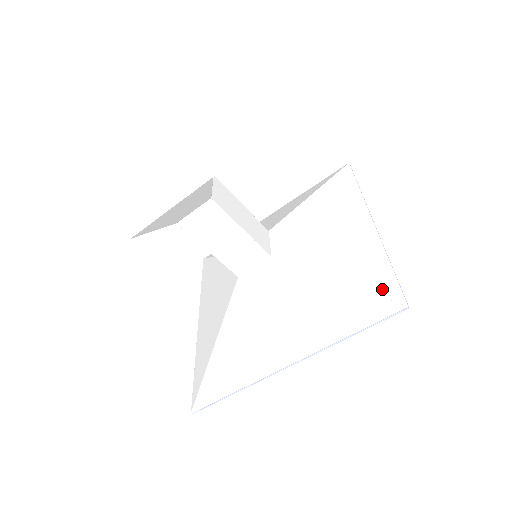
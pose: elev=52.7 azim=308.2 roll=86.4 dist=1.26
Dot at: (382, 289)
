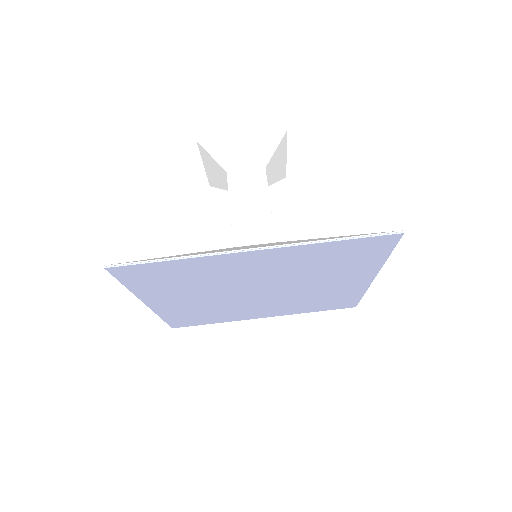
Dot at: occluded
